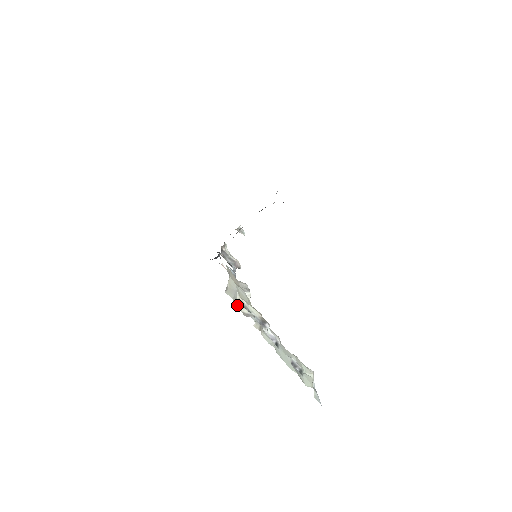
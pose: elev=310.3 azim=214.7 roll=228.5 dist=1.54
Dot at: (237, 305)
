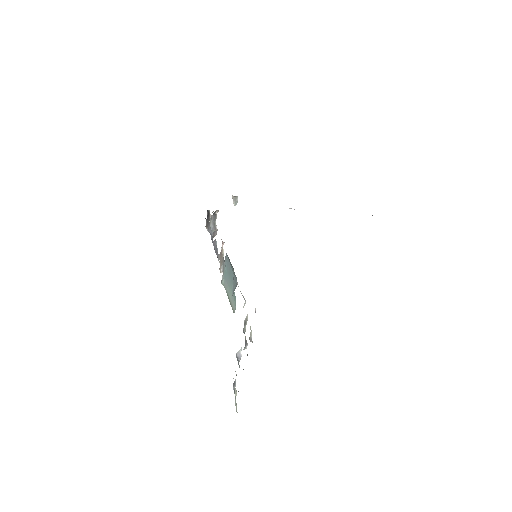
Dot at: occluded
